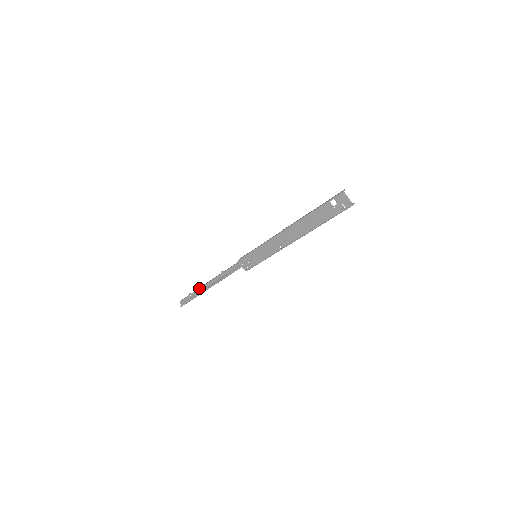
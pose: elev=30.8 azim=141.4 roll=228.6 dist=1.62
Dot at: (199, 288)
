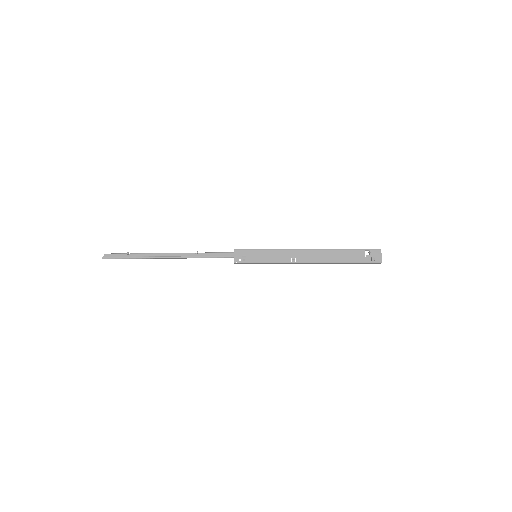
Dot at: occluded
